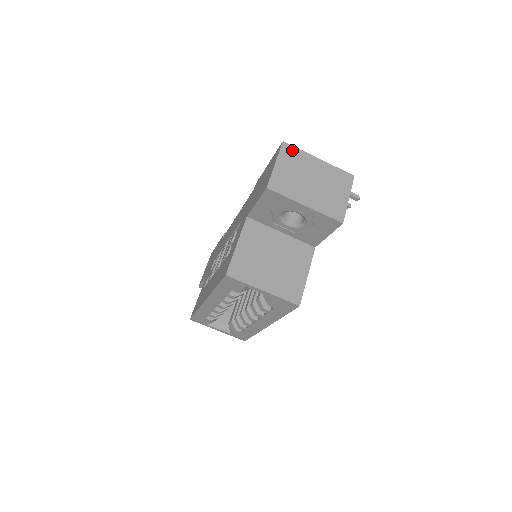
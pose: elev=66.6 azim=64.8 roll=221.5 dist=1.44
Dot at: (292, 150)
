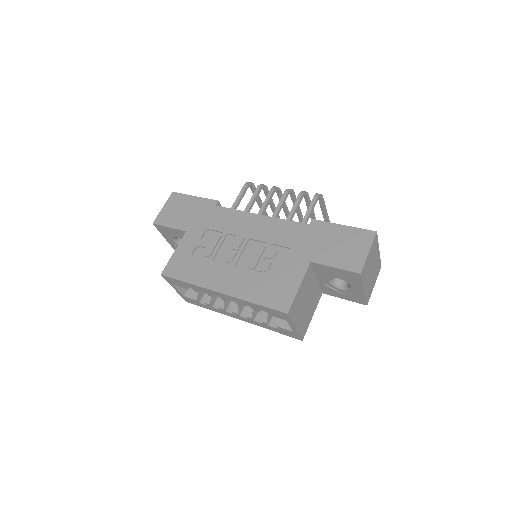
Dot at: (376, 241)
